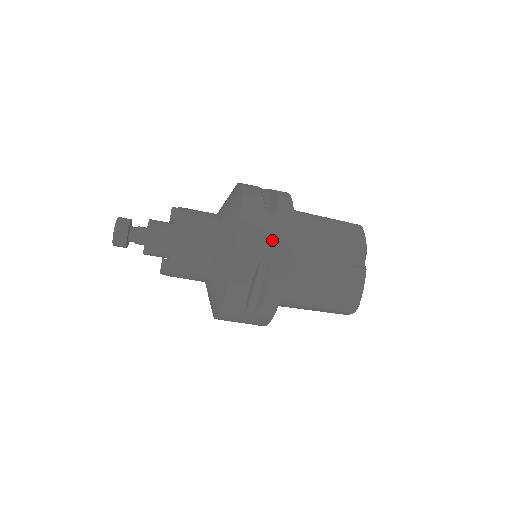
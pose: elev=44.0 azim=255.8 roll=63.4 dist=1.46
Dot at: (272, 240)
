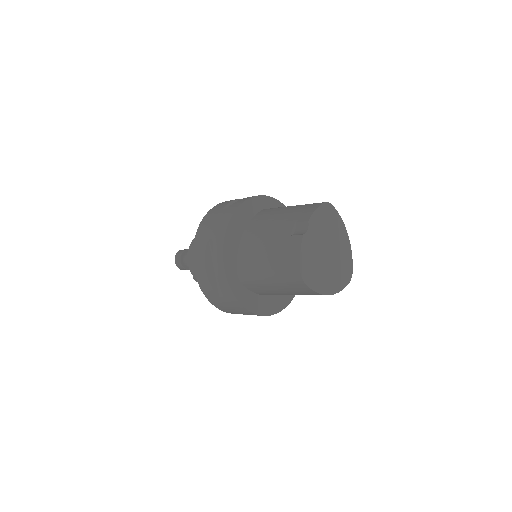
Dot at: (216, 226)
